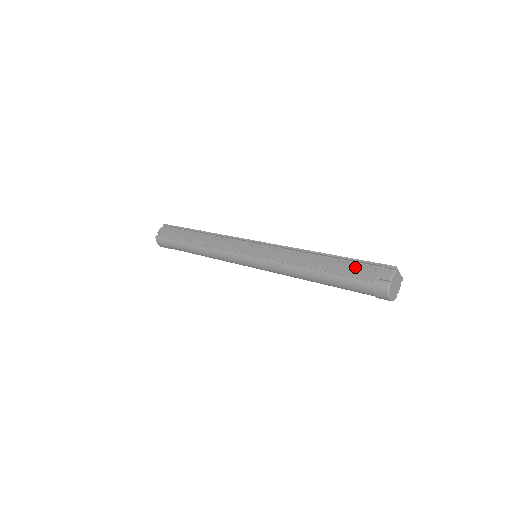
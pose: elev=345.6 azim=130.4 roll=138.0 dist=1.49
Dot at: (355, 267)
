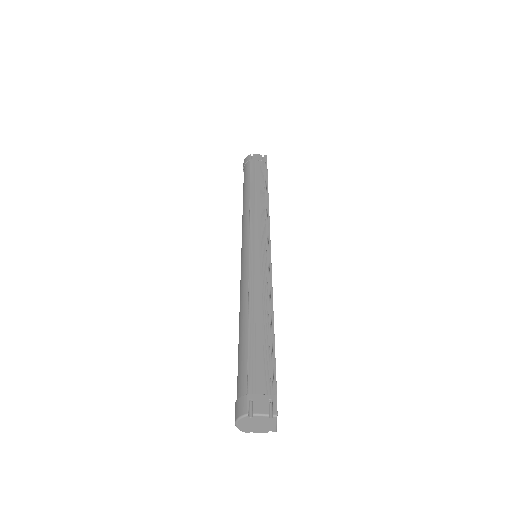
Dot at: (263, 365)
